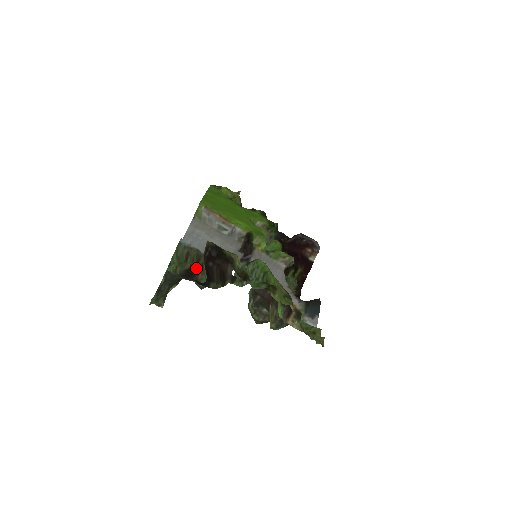
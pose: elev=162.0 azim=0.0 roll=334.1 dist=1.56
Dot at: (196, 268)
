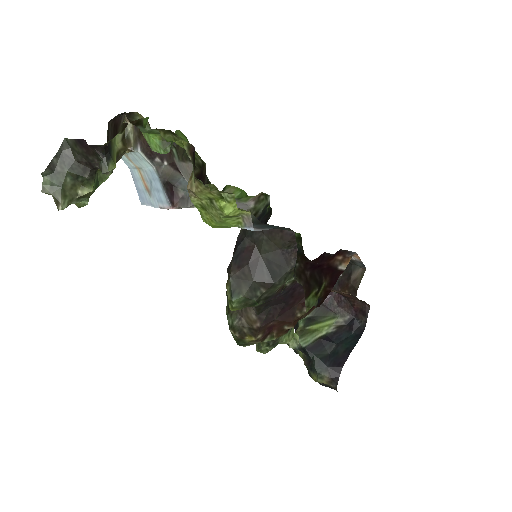
Dot at: occluded
